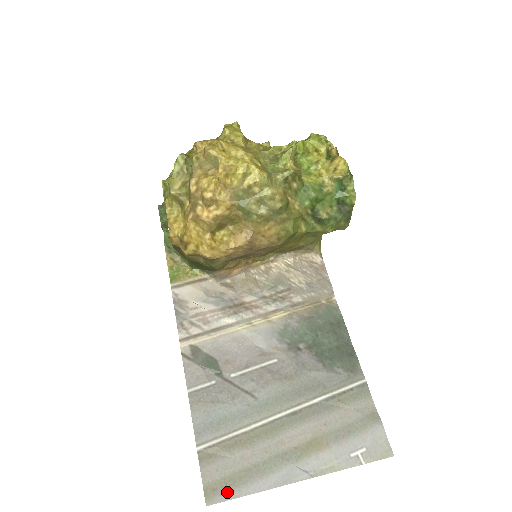
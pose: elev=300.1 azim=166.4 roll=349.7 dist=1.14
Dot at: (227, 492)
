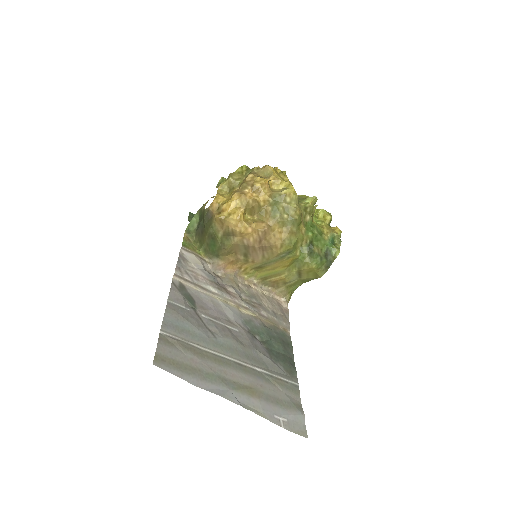
Dot at: (172, 368)
